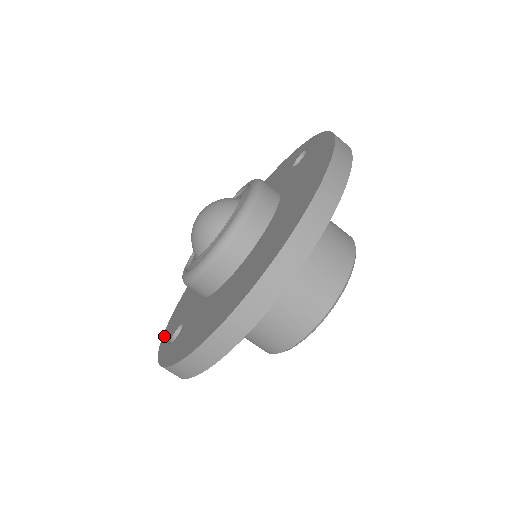
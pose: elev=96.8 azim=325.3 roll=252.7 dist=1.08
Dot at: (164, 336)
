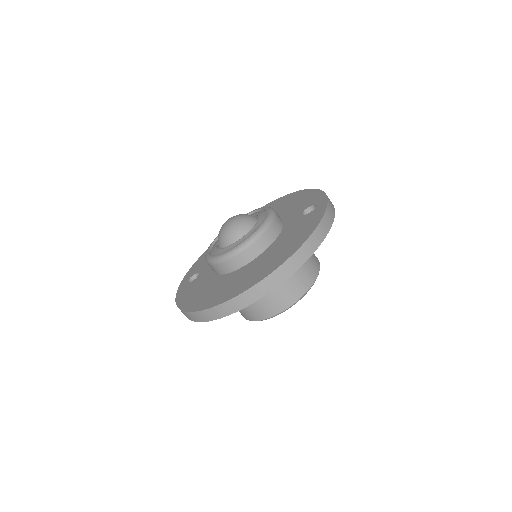
Dot at: (192, 267)
